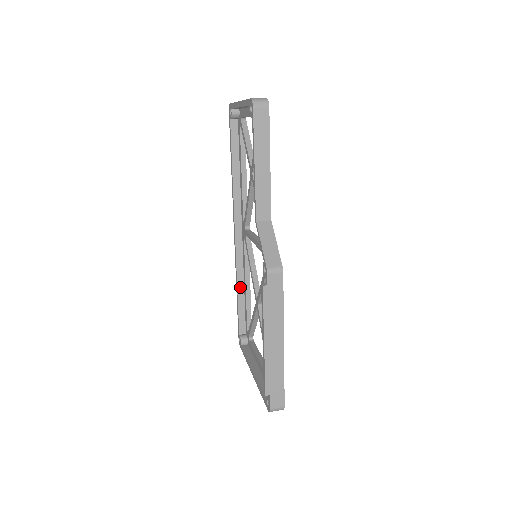
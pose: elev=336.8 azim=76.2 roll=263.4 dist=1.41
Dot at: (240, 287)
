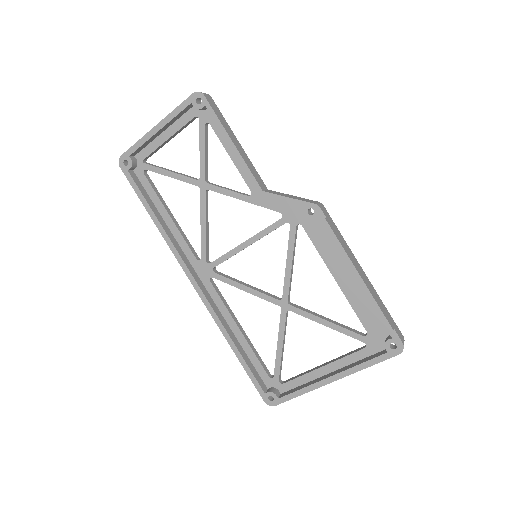
Dot at: (233, 338)
